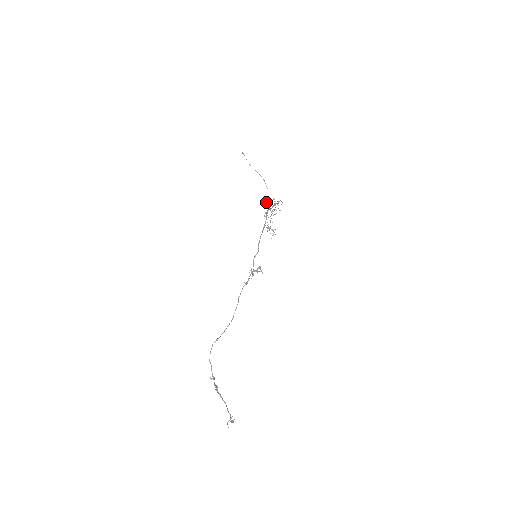
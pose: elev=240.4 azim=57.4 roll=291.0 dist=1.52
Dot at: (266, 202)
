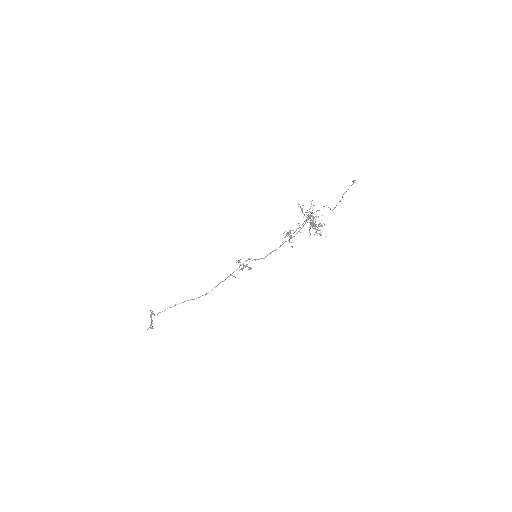
Dot at: (313, 226)
